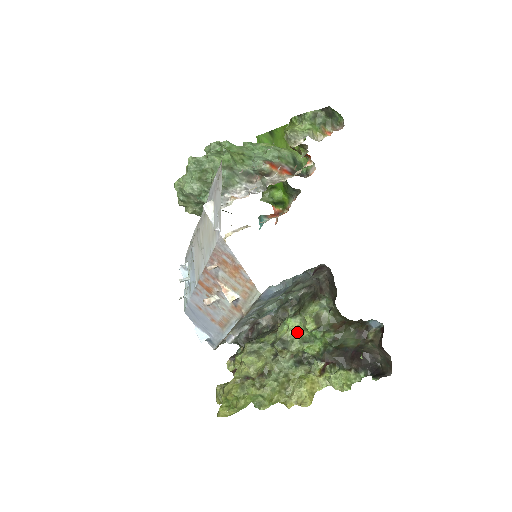
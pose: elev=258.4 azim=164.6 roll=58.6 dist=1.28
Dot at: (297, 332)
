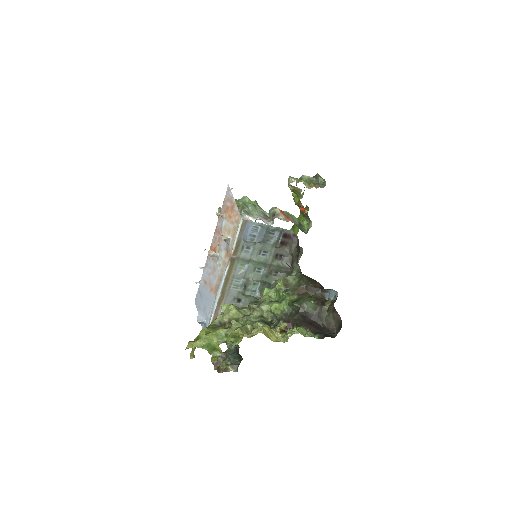
Dot at: (270, 298)
